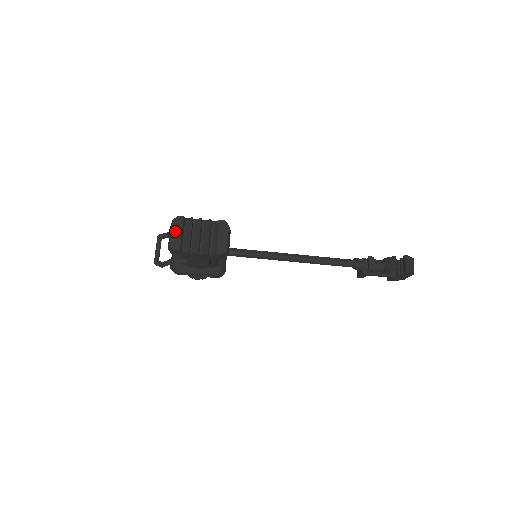
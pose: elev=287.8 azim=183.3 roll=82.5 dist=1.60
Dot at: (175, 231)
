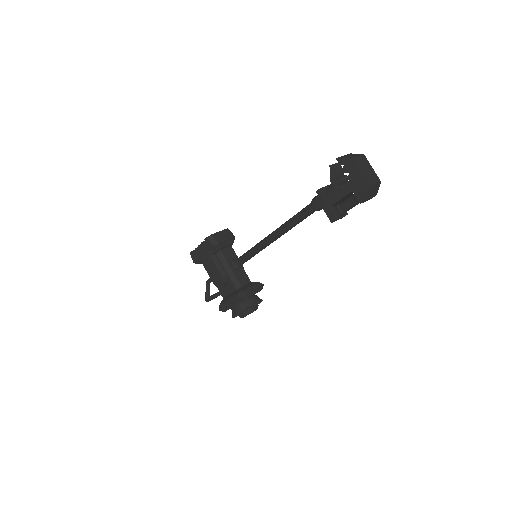
Dot at: occluded
